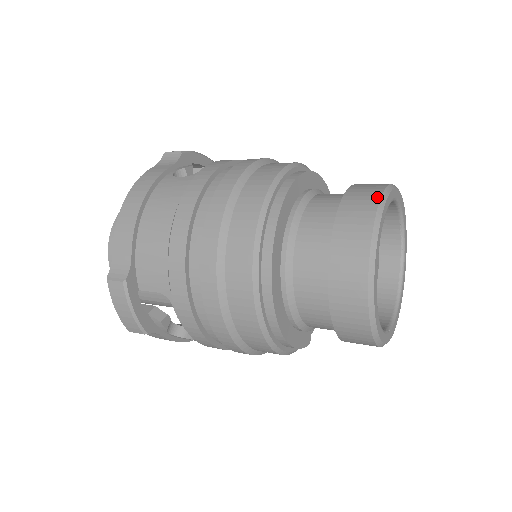
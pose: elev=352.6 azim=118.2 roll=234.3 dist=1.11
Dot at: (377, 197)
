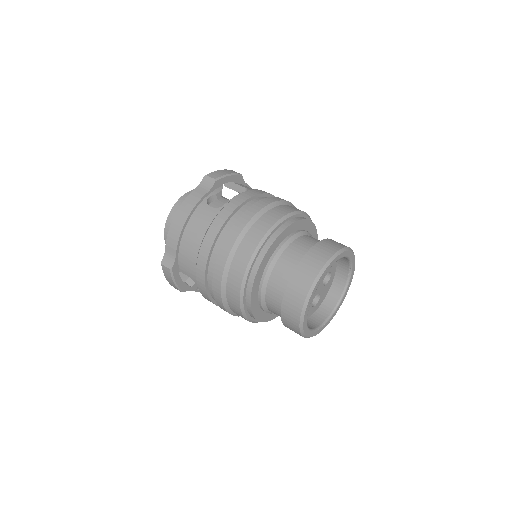
Dot at: (320, 267)
